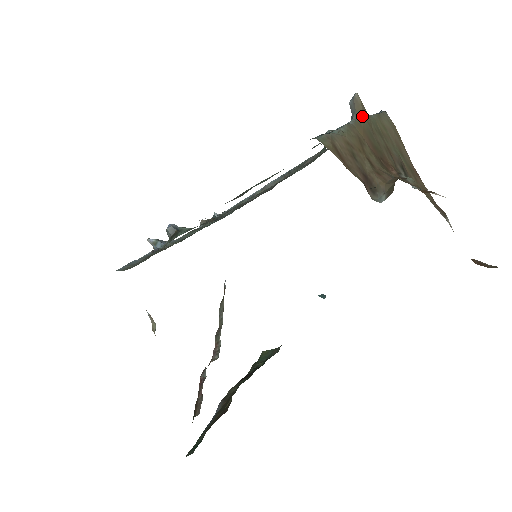
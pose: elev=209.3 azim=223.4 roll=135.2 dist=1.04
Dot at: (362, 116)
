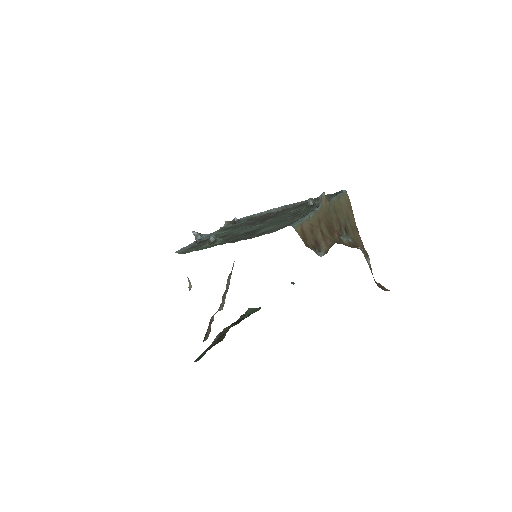
Dot at: (325, 205)
